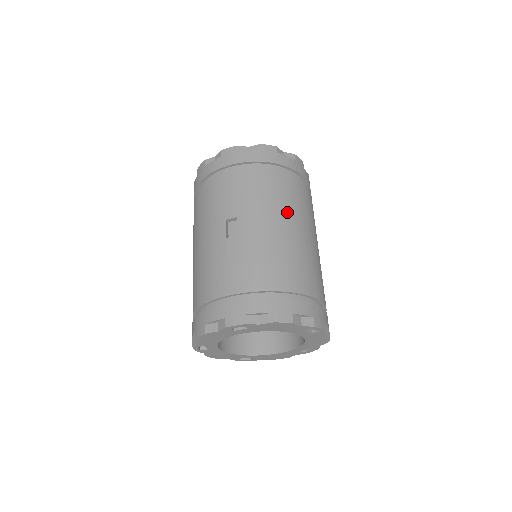
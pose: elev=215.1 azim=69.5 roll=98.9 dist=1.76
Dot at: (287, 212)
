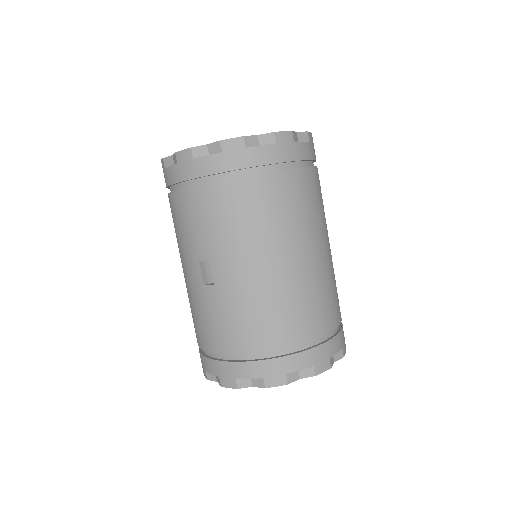
Dot at: (269, 242)
